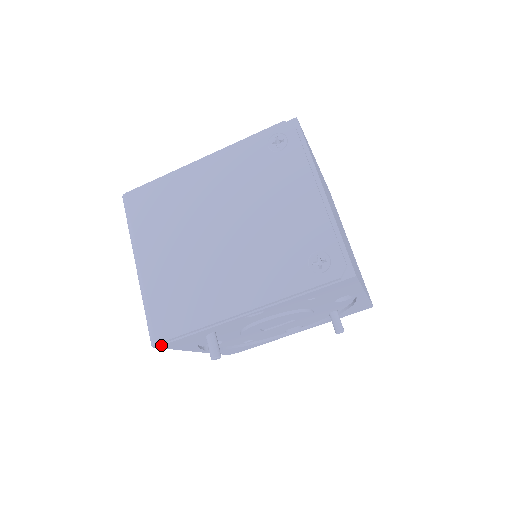
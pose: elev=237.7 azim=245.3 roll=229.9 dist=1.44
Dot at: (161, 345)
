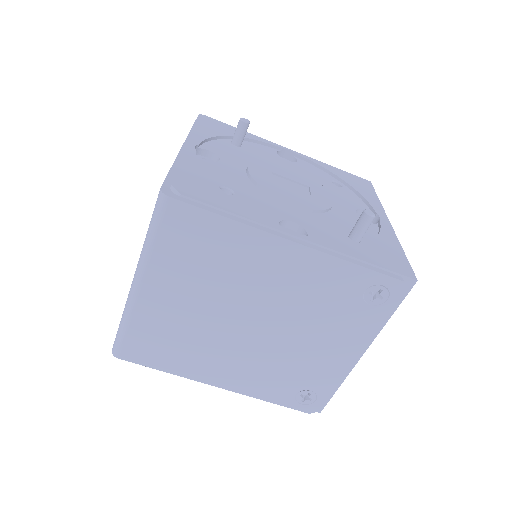
Dot at: occluded
